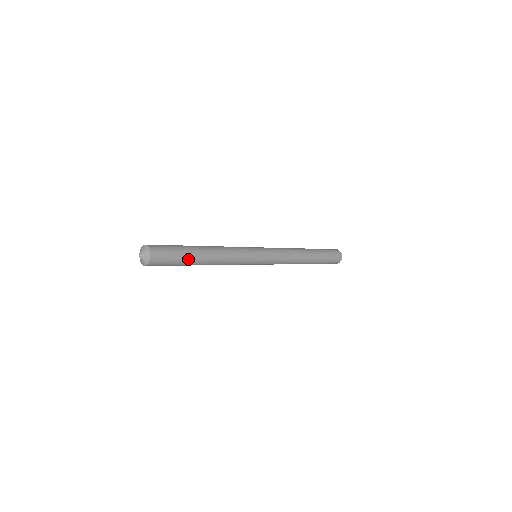
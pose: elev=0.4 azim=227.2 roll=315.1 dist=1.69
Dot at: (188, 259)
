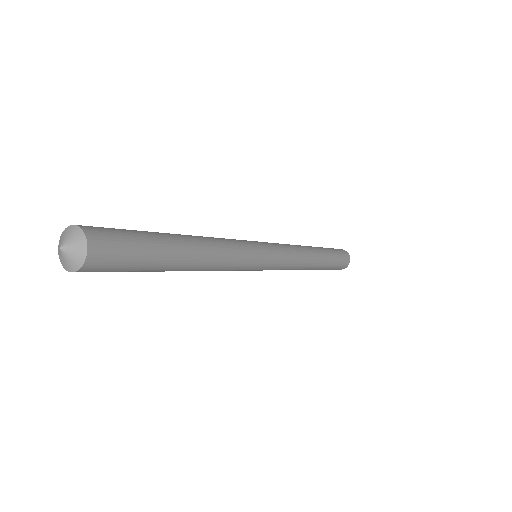
Dot at: (161, 248)
